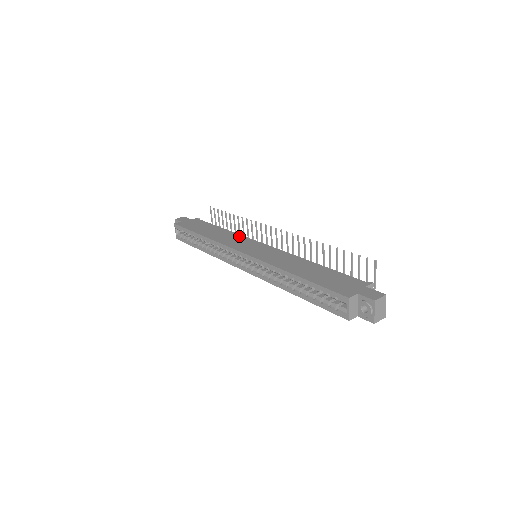
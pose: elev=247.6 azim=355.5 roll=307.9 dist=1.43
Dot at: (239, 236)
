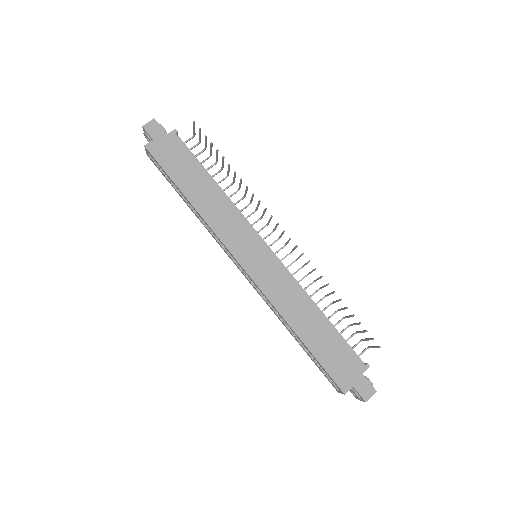
Dot at: (237, 215)
